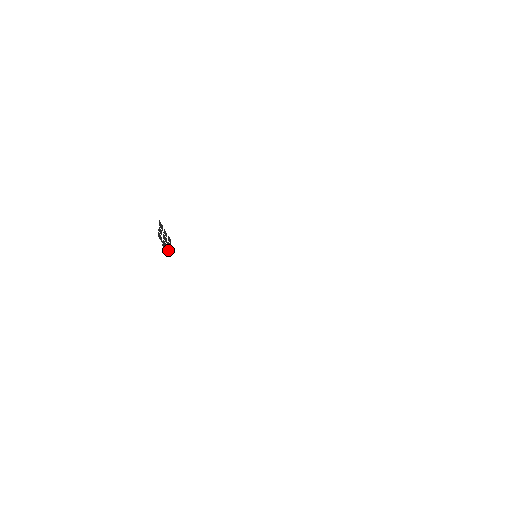
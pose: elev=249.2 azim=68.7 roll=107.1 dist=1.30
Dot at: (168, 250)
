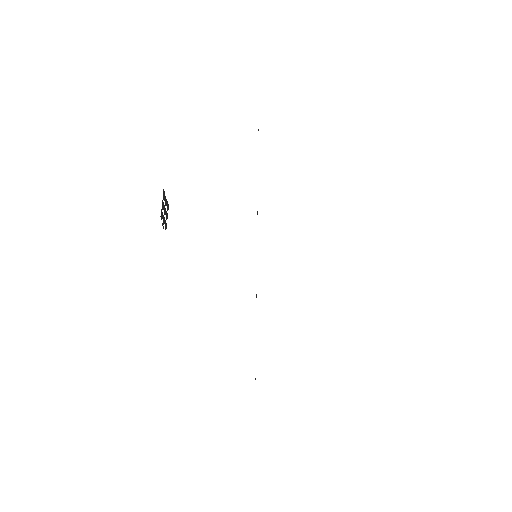
Dot at: (165, 225)
